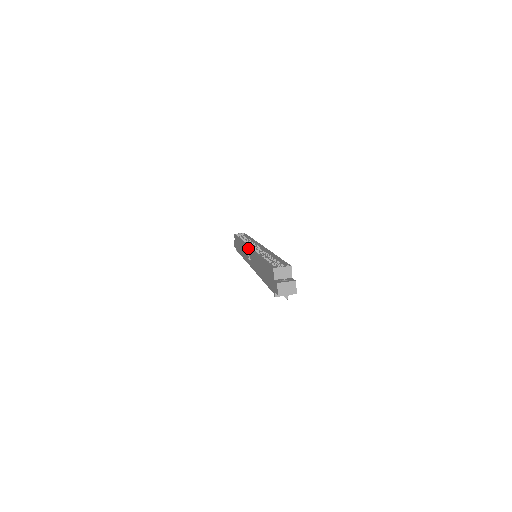
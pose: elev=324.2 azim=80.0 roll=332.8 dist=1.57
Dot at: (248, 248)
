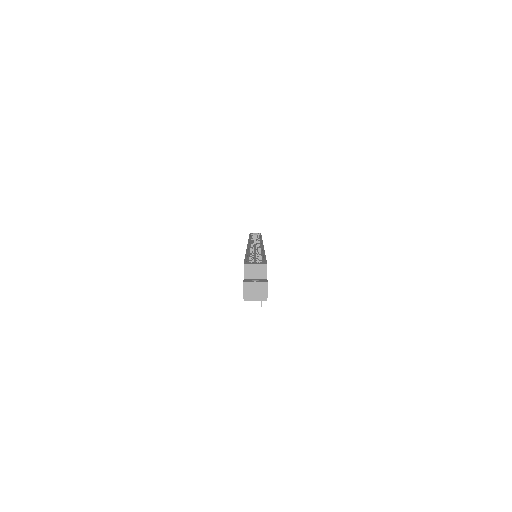
Dot at: occluded
